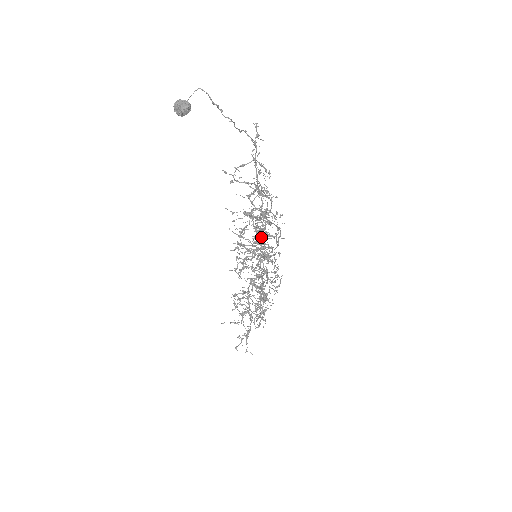
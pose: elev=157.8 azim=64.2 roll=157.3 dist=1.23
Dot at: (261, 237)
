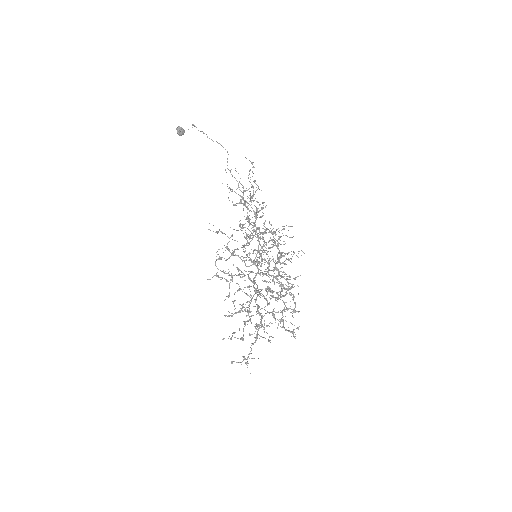
Dot at: occluded
